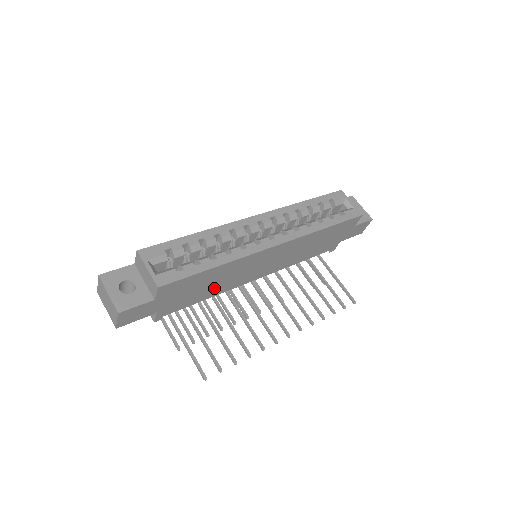
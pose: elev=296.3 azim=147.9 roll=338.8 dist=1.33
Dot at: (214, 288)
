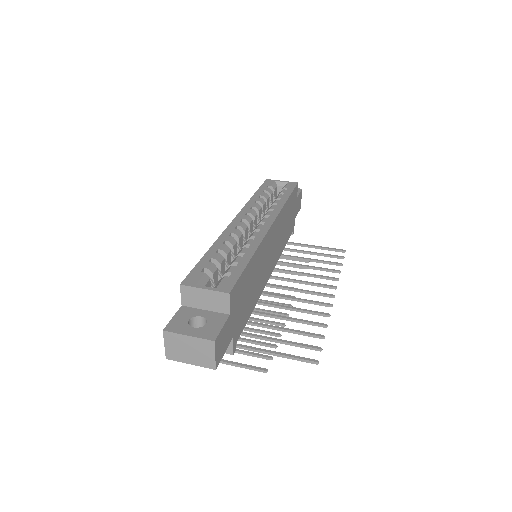
Dot at: (254, 293)
